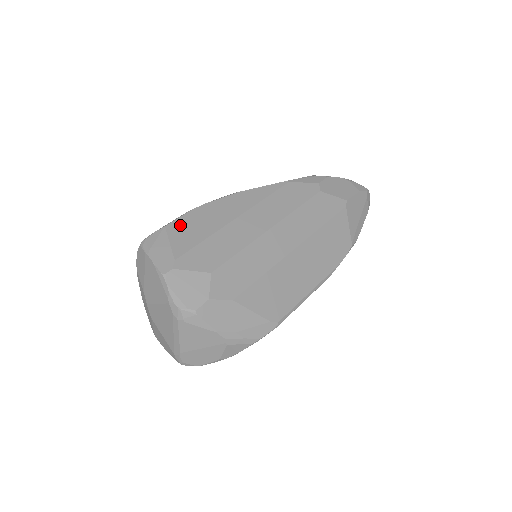
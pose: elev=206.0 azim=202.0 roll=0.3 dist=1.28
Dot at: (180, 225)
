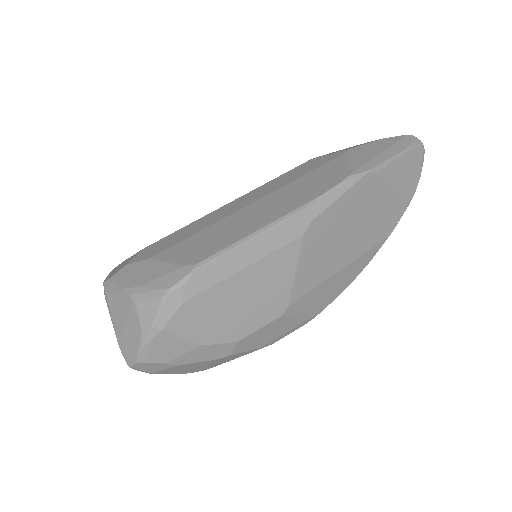
Dot at: occluded
